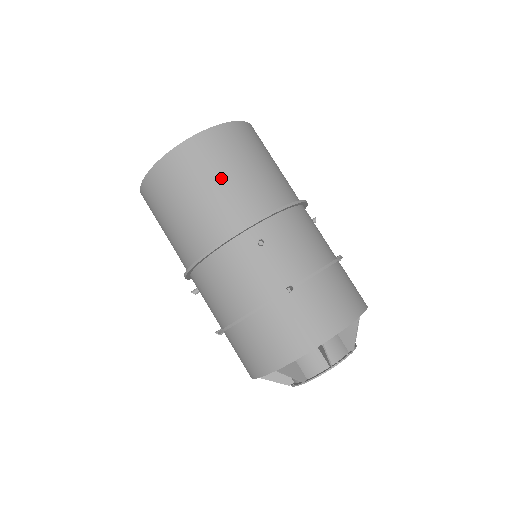
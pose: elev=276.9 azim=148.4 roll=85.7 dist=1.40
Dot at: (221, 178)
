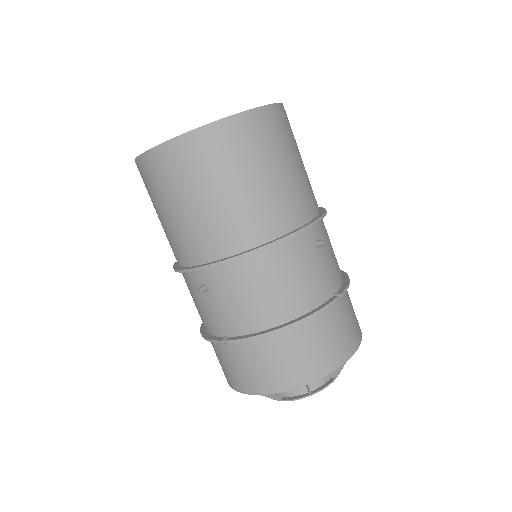
Dot at: (174, 207)
